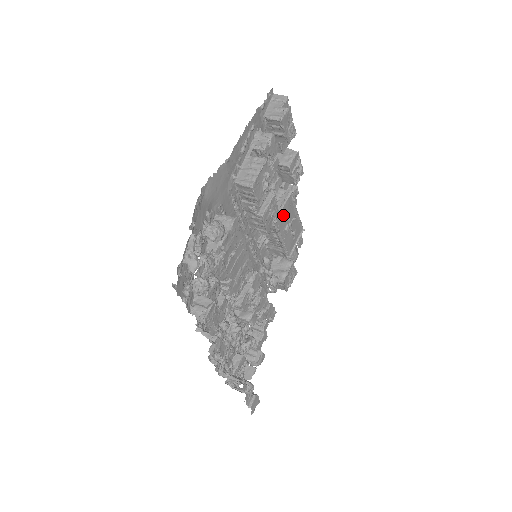
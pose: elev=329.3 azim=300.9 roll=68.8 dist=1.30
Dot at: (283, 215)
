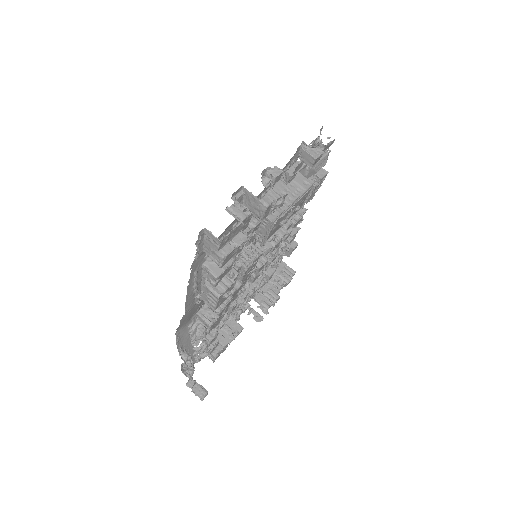
Dot at: (273, 230)
